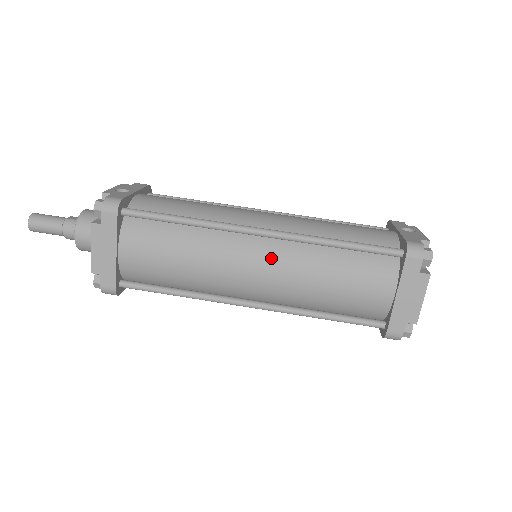
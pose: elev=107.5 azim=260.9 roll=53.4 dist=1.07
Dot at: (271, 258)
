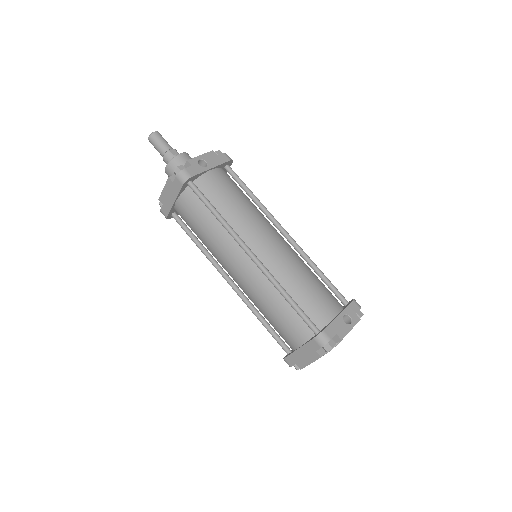
Dot at: (248, 273)
